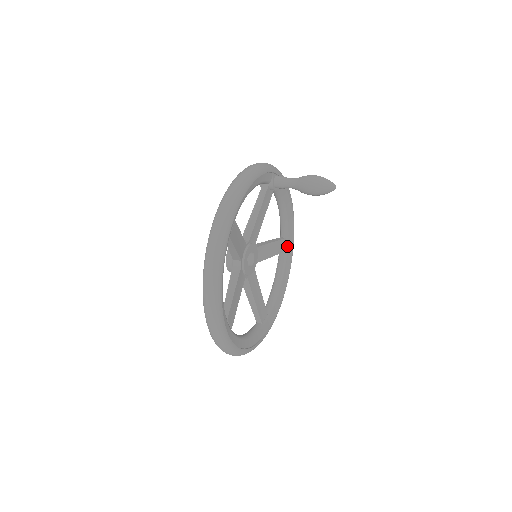
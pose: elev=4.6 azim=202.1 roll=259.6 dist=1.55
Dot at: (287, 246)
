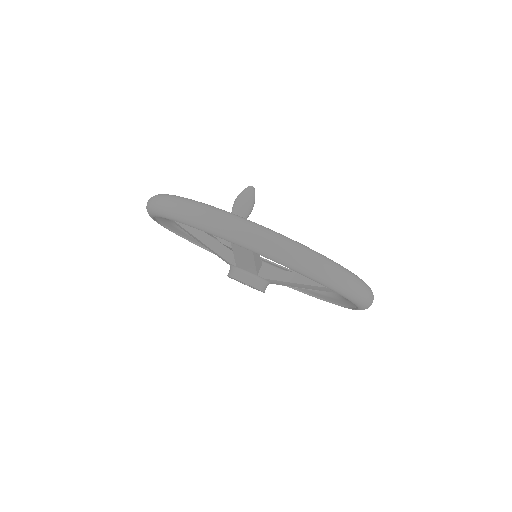
Dot at: occluded
